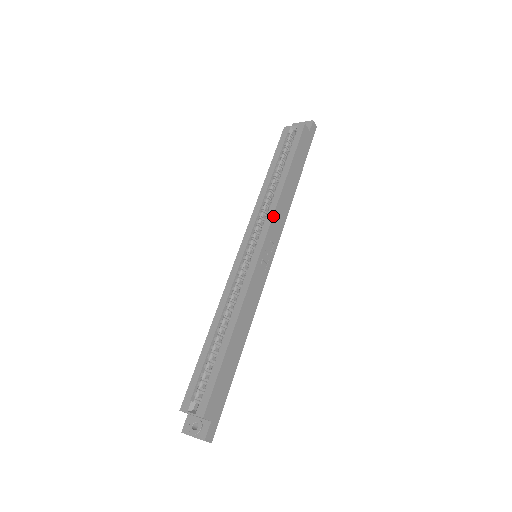
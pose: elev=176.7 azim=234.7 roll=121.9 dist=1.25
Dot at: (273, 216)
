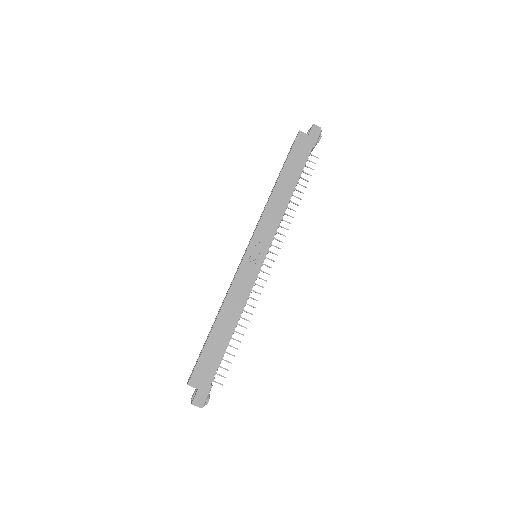
Dot at: (261, 219)
